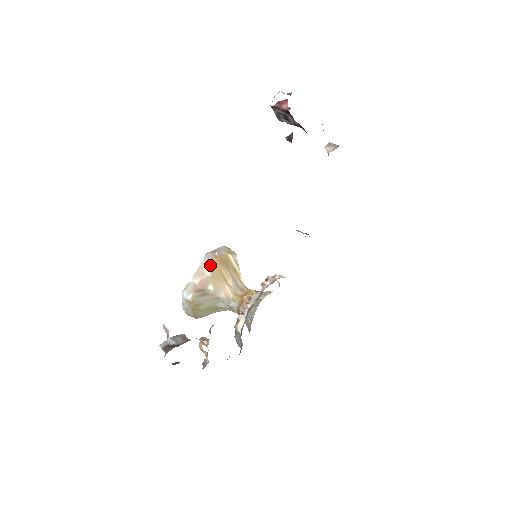
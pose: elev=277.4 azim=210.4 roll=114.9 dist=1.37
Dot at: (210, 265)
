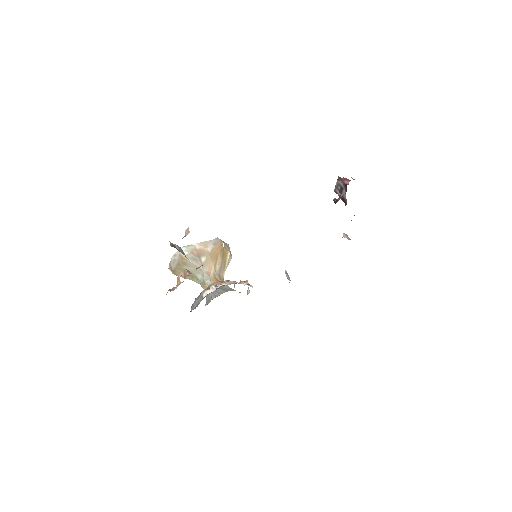
Dot at: (215, 246)
